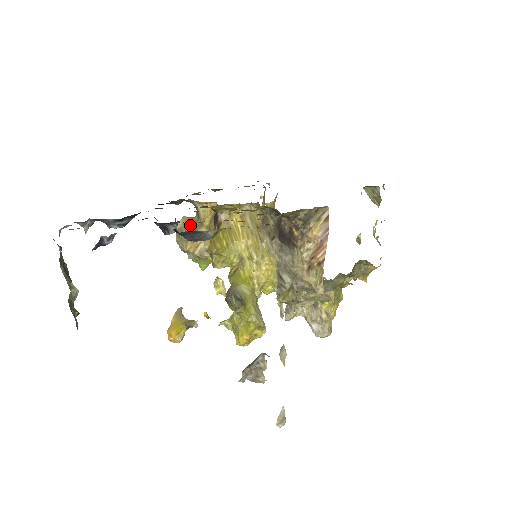
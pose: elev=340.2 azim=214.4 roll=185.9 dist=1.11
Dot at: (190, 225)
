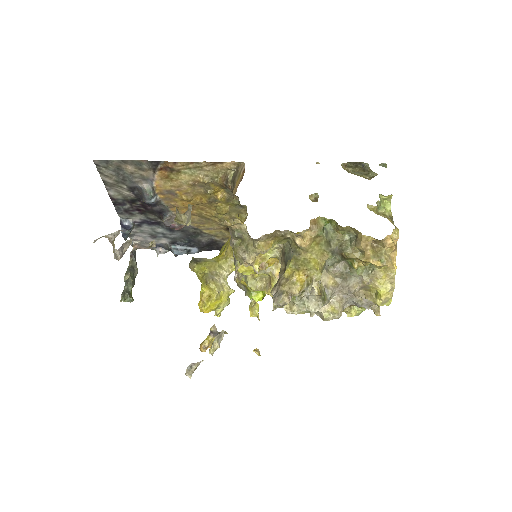
Dot at: occluded
